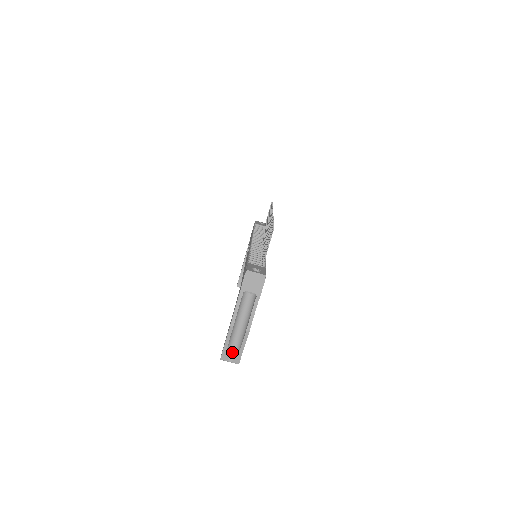
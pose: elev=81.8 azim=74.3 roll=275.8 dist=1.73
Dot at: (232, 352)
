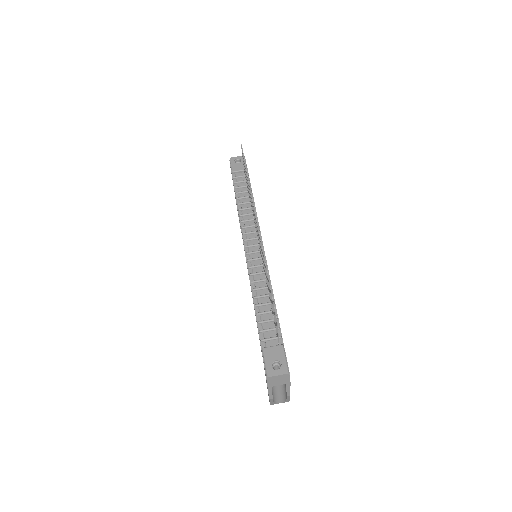
Dot at: (279, 399)
